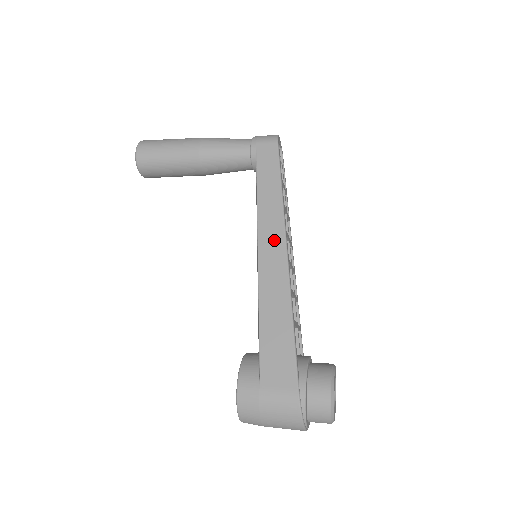
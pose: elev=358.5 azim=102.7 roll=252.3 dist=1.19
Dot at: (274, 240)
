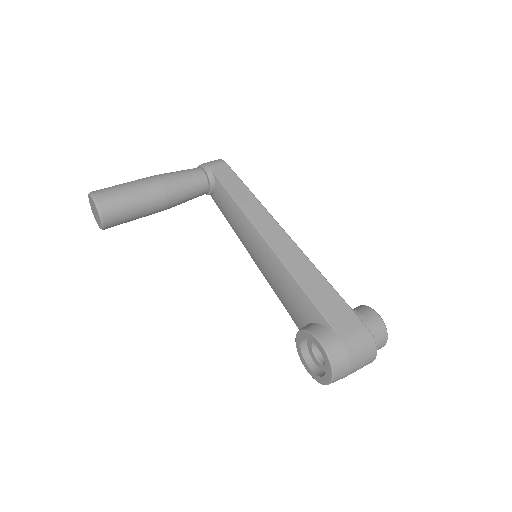
Dot at: (275, 232)
